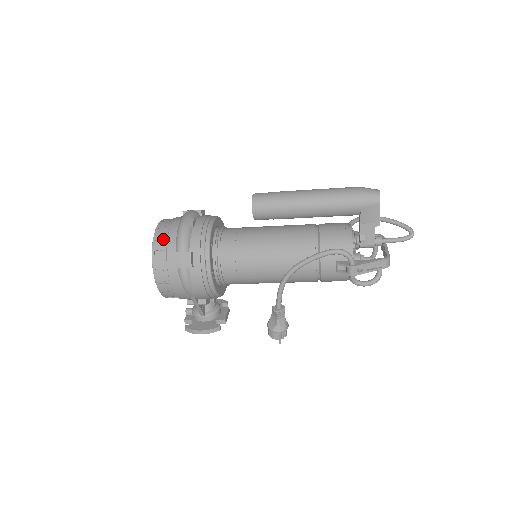
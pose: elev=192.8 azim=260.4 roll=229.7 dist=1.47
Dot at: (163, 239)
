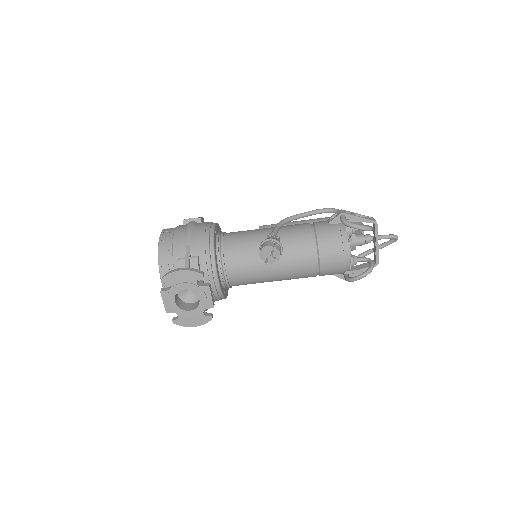
Dot at: occluded
